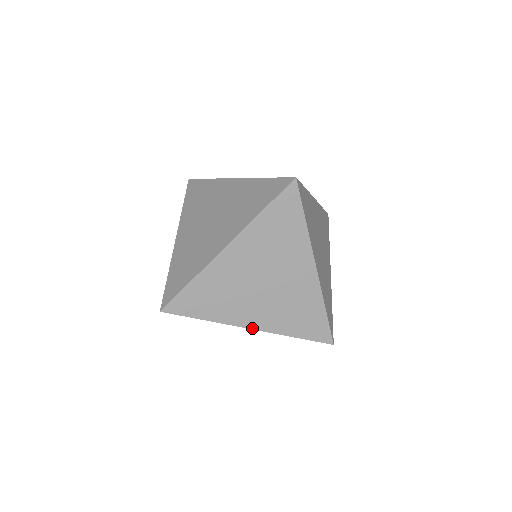
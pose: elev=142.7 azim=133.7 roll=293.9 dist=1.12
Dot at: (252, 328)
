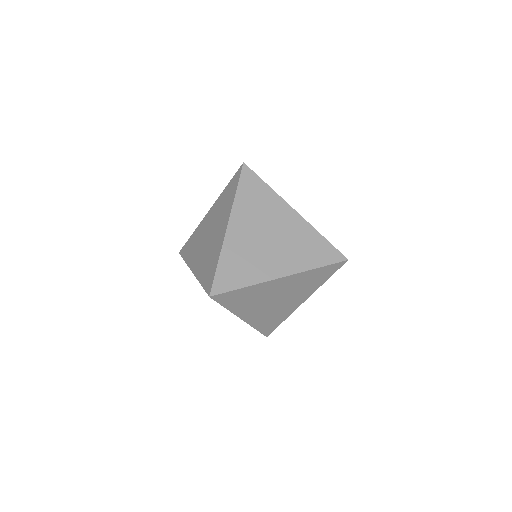
Dot at: (283, 276)
